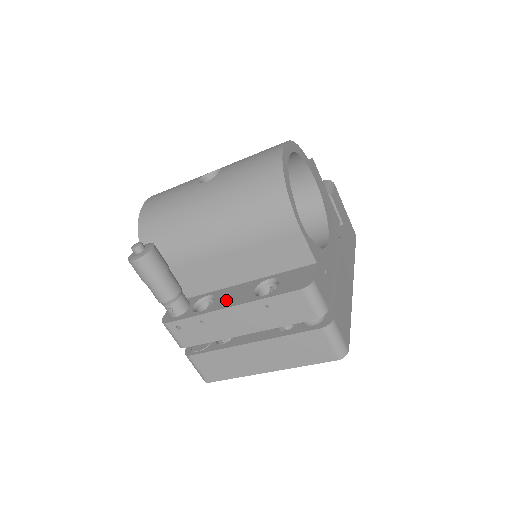
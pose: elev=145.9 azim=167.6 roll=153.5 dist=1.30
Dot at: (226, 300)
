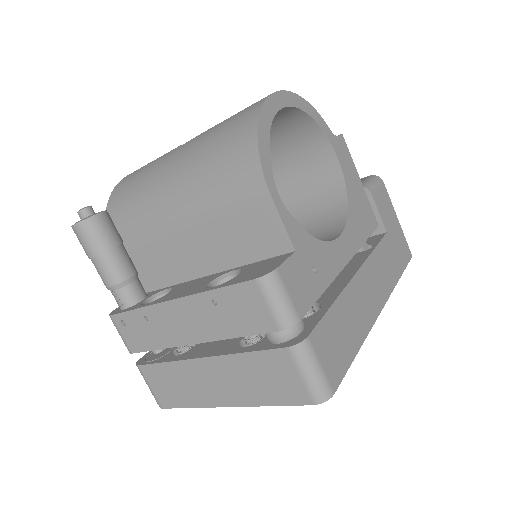
Dot at: (177, 292)
